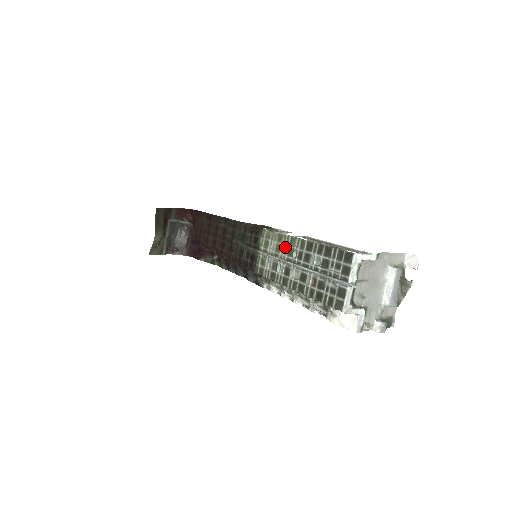
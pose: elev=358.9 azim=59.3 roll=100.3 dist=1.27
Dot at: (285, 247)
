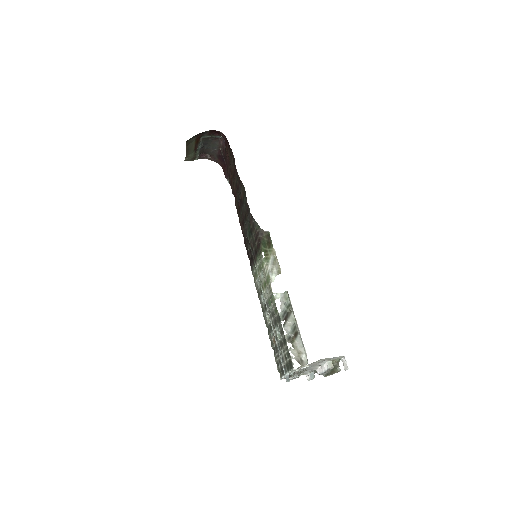
Dot at: (268, 293)
